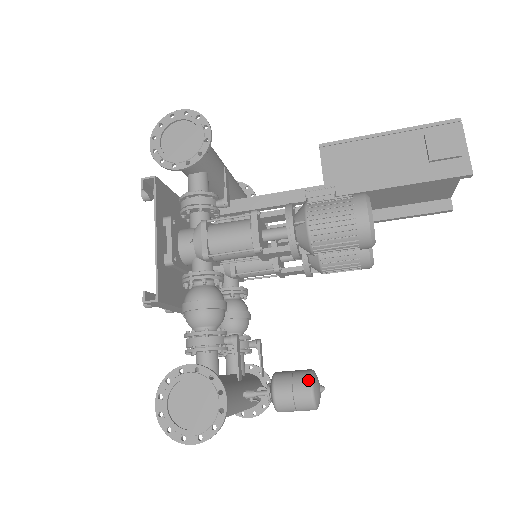
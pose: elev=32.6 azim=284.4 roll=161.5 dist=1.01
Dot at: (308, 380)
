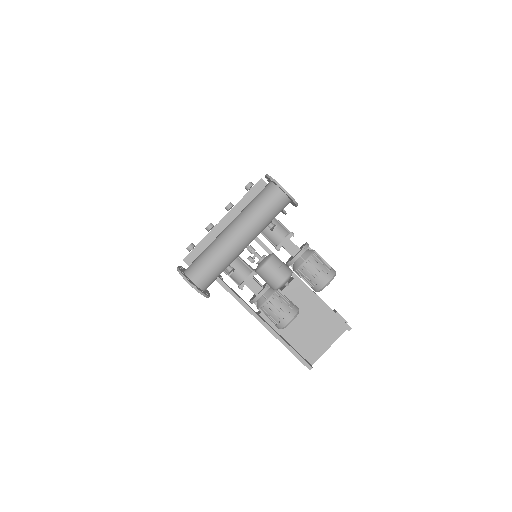
Dot at: occluded
